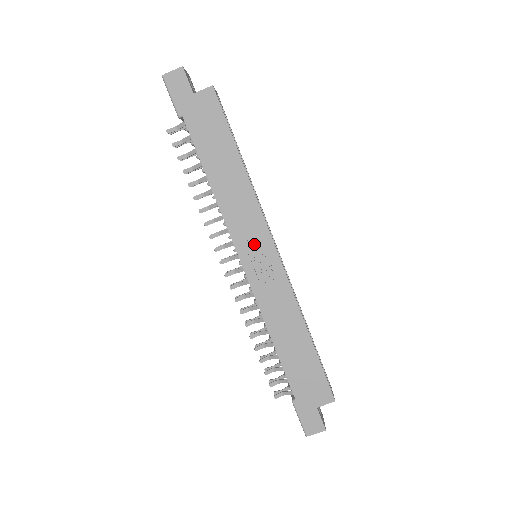
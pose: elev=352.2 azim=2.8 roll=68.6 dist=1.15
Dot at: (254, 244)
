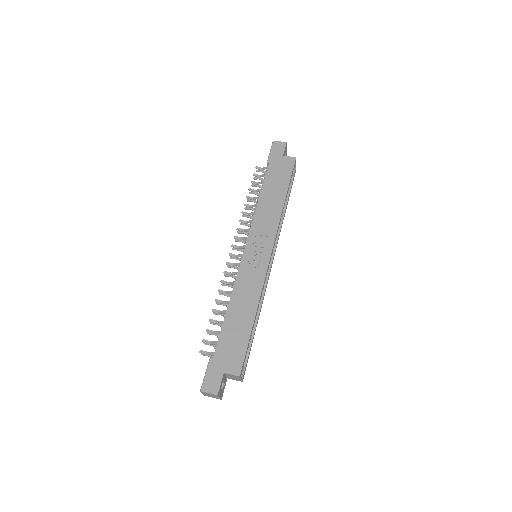
Dot at: (260, 243)
